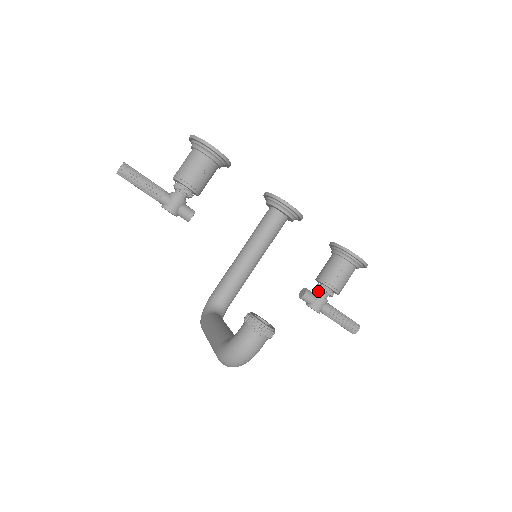
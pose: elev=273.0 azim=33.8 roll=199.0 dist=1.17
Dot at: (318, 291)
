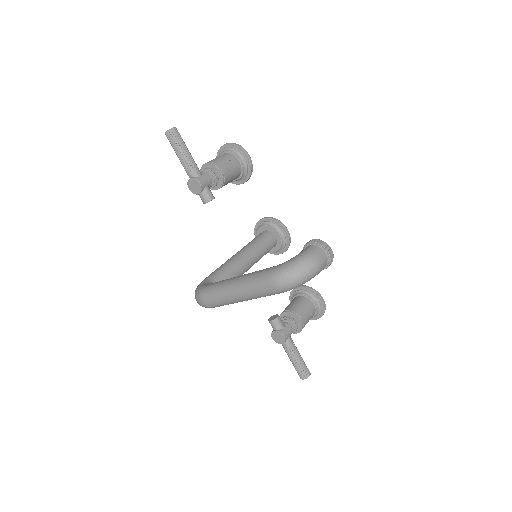
Dot at: (285, 322)
